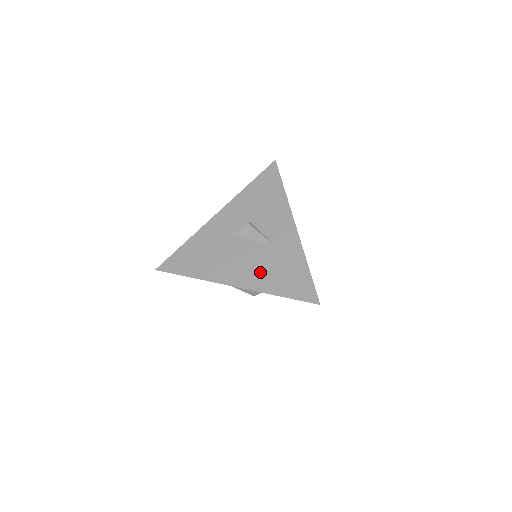
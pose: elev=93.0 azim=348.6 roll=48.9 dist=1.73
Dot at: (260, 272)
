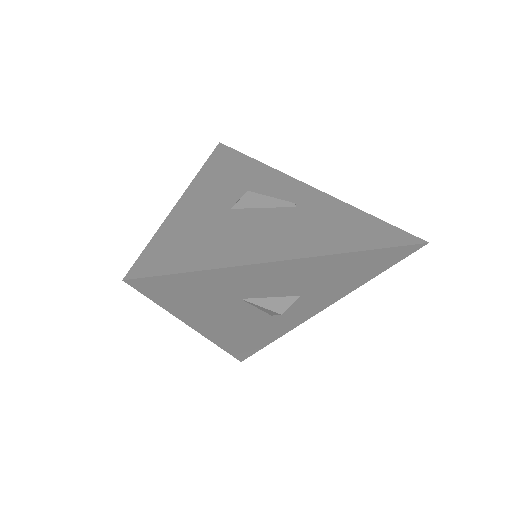
Dot at: (317, 234)
